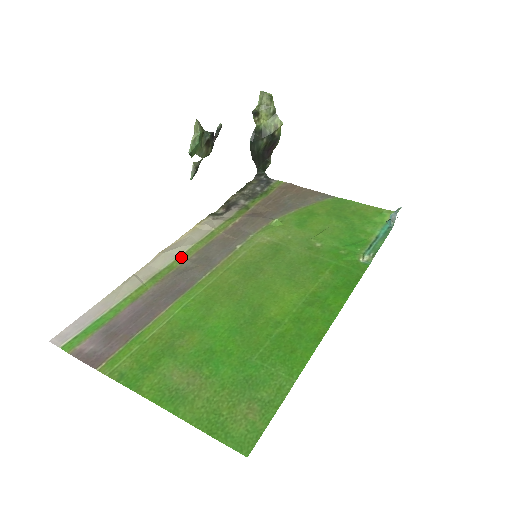
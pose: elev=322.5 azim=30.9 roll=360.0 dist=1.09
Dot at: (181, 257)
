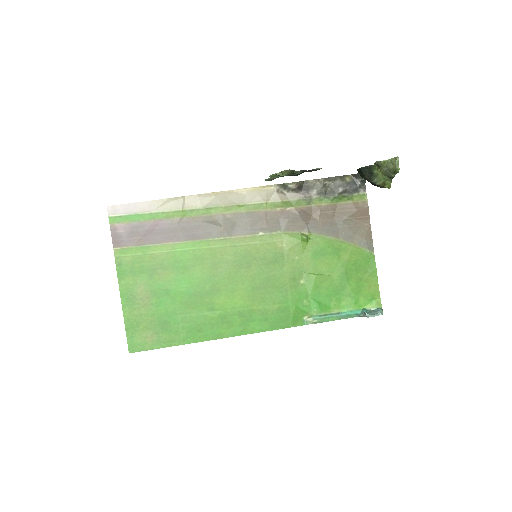
Dot at: (222, 208)
